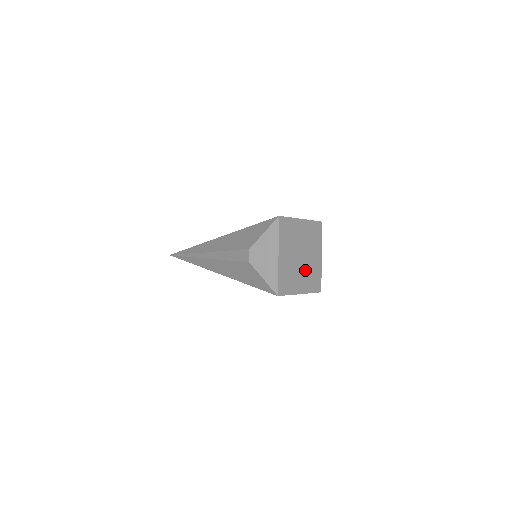
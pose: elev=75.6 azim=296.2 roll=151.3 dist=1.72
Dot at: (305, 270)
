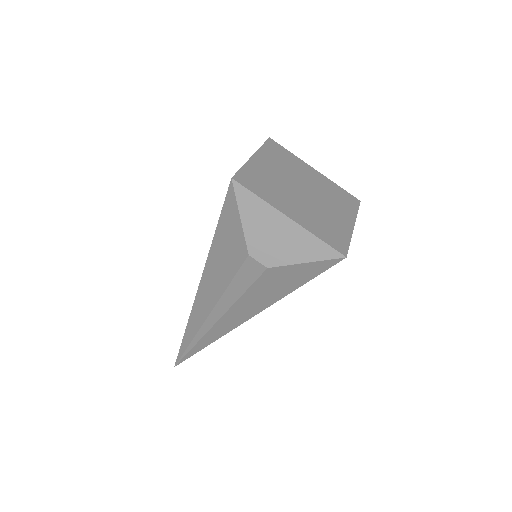
Dot at: (324, 200)
